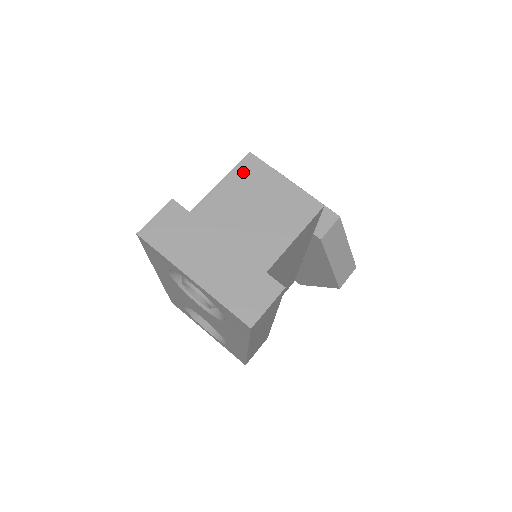
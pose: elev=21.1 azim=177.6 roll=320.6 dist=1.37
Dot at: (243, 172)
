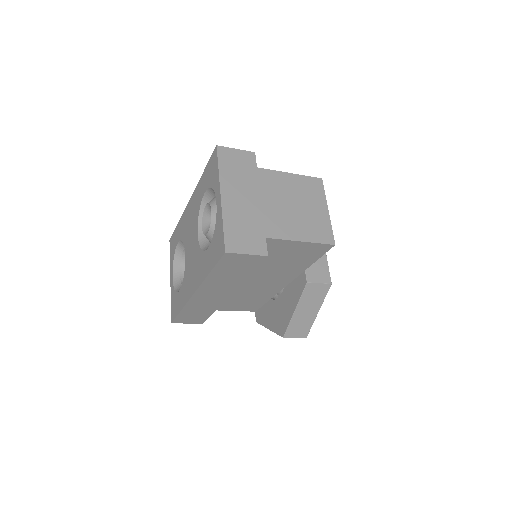
Dot at: (308, 182)
